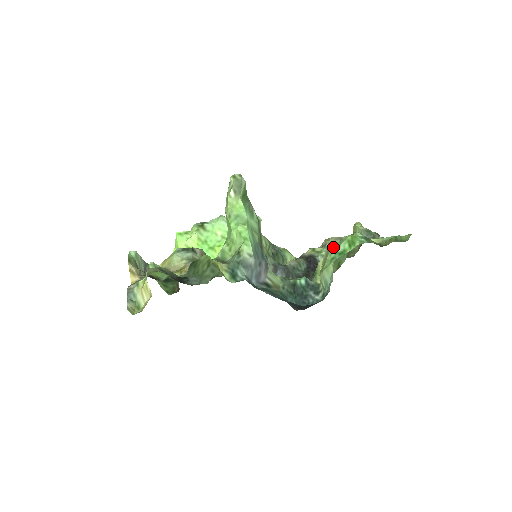
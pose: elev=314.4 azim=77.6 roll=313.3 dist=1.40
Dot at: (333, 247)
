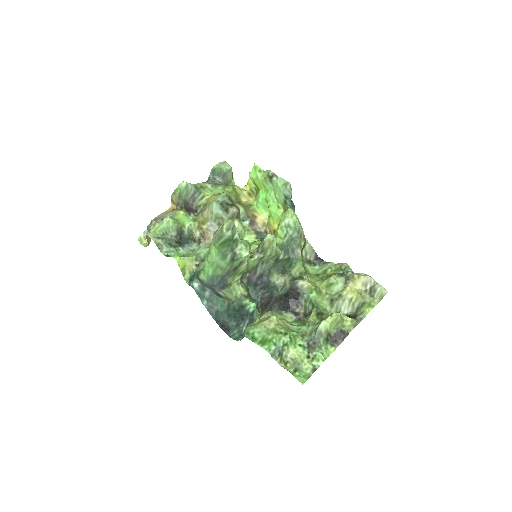
Dot at: (261, 326)
